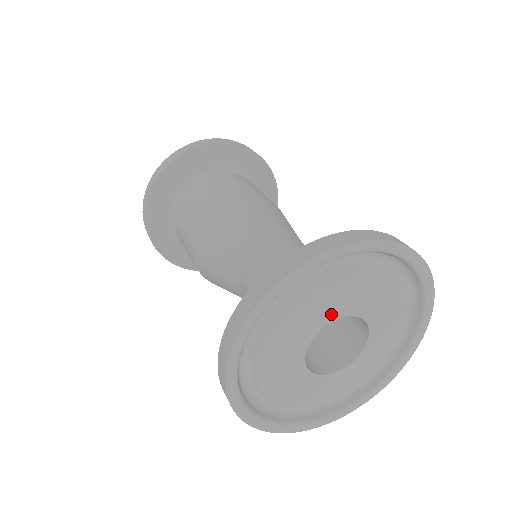
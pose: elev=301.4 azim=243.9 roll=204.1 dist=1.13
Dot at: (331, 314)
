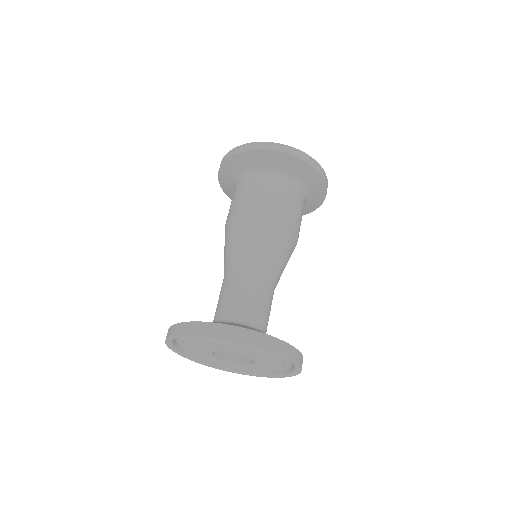
Dot at: (230, 350)
